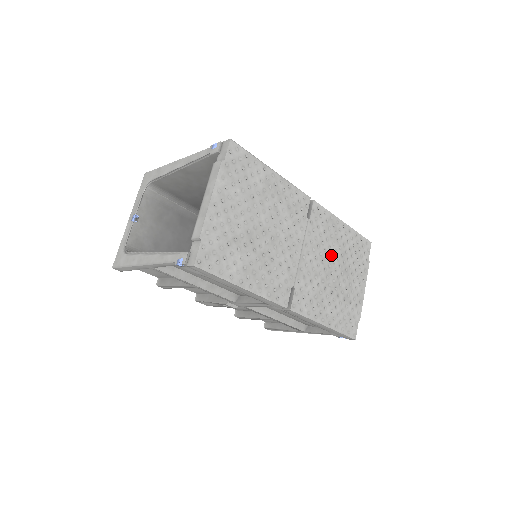
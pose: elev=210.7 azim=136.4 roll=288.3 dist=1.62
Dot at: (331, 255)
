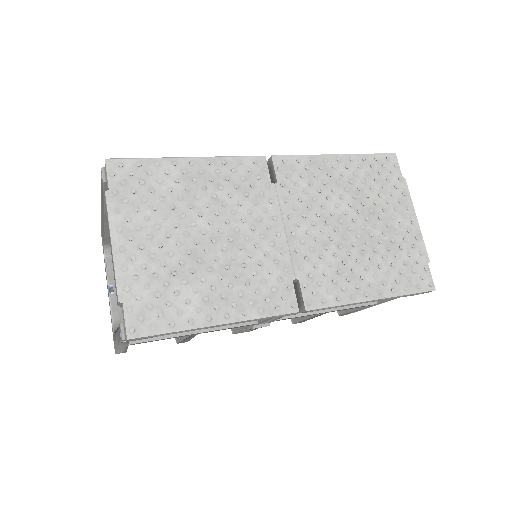
Dot at: (336, 207)
